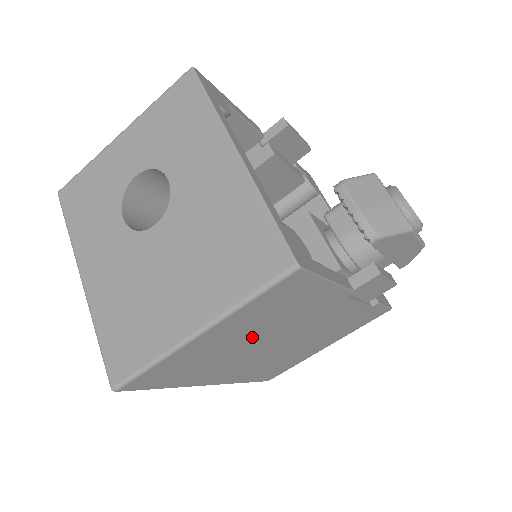
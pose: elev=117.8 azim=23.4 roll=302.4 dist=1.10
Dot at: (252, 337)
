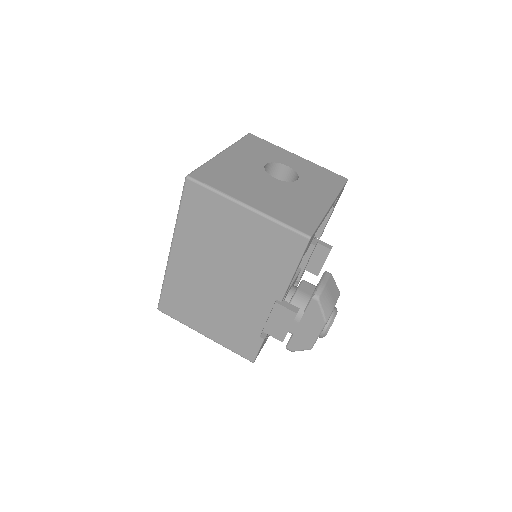
Dot at: (236, 250)
